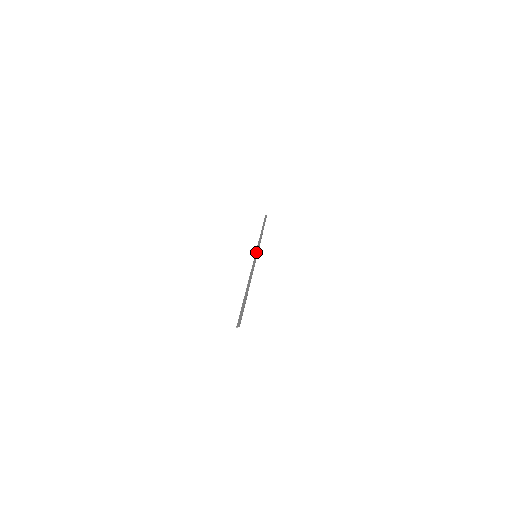
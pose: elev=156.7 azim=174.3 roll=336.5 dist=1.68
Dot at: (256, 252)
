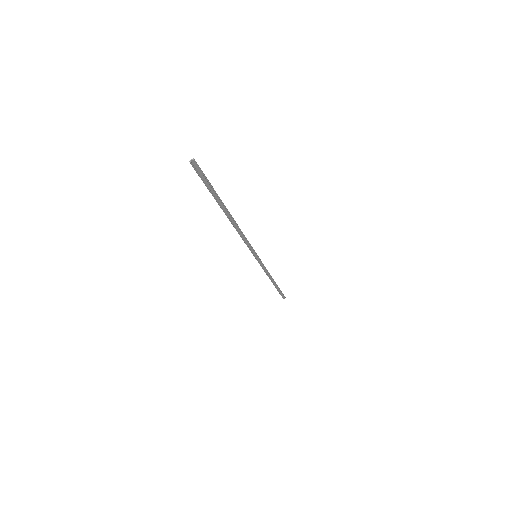
Dot at: (257, 259)
